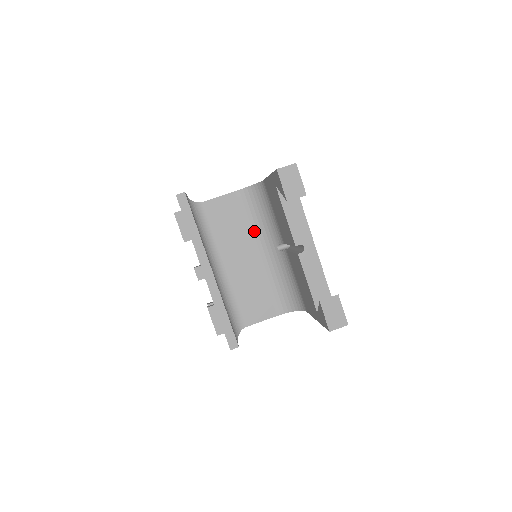
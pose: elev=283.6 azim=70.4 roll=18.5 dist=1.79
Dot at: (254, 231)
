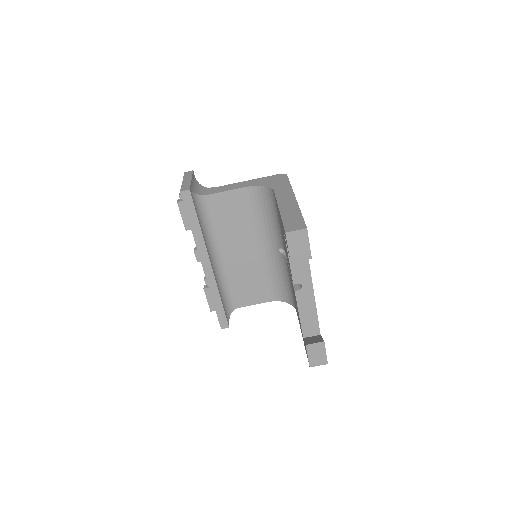
Dot at: (258, 228)
